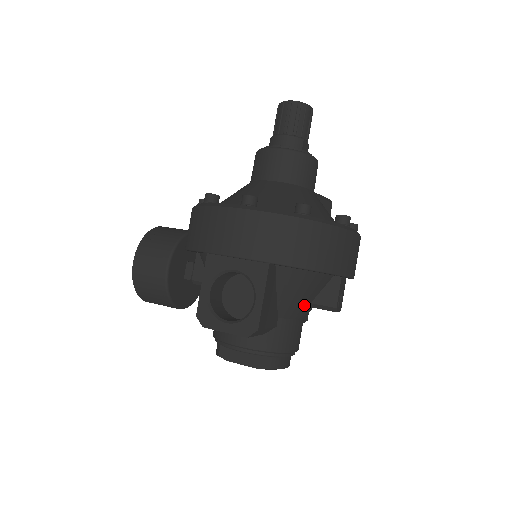
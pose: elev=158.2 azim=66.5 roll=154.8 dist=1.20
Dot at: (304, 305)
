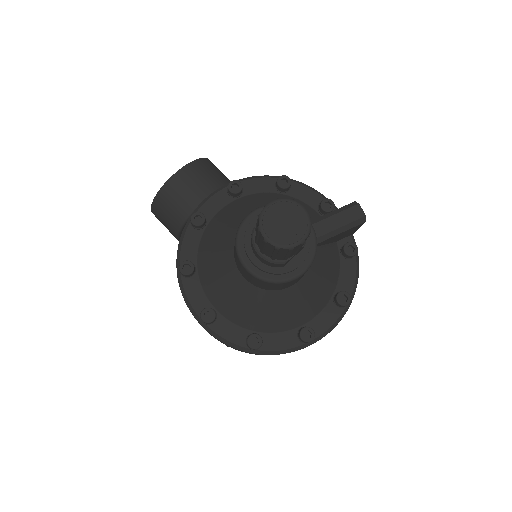
Dot at: occluded
